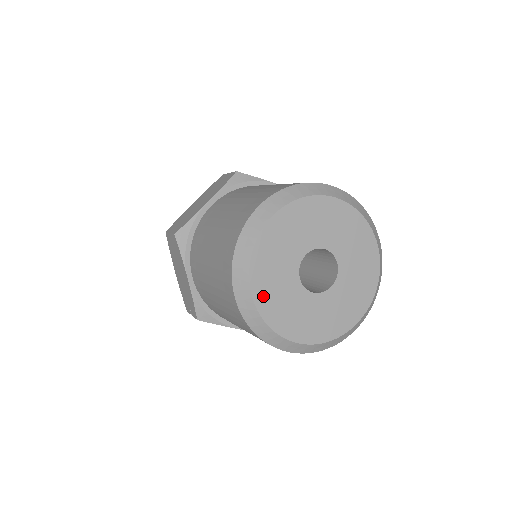
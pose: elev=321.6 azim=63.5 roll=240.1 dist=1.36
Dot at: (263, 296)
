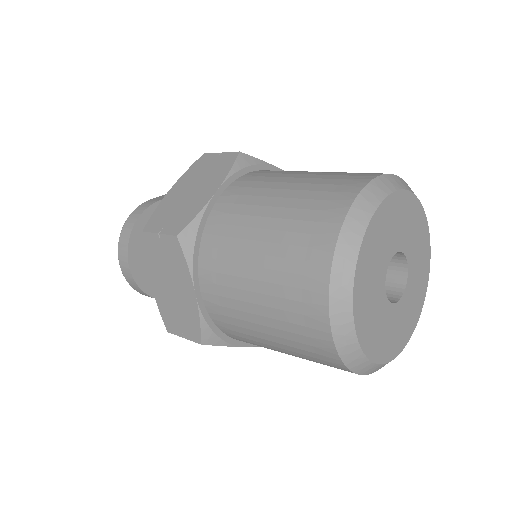
Dot at: (361, 317)
